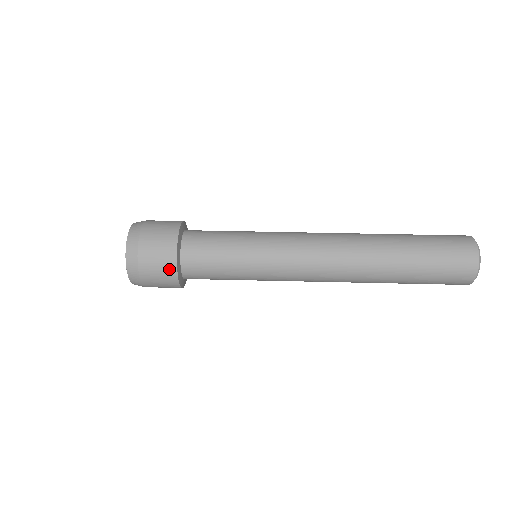
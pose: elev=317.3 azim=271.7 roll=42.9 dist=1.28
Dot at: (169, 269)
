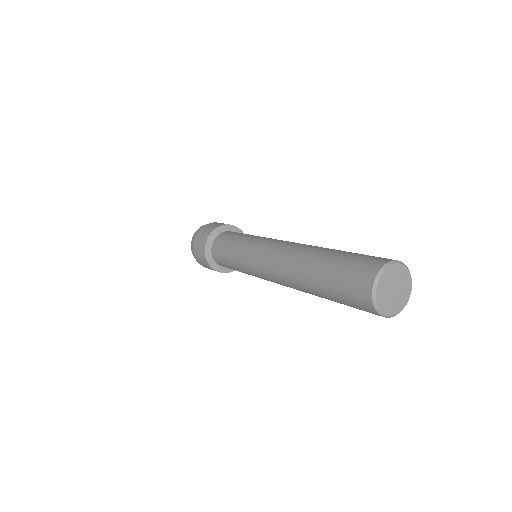
Dot at: (202, 252)
